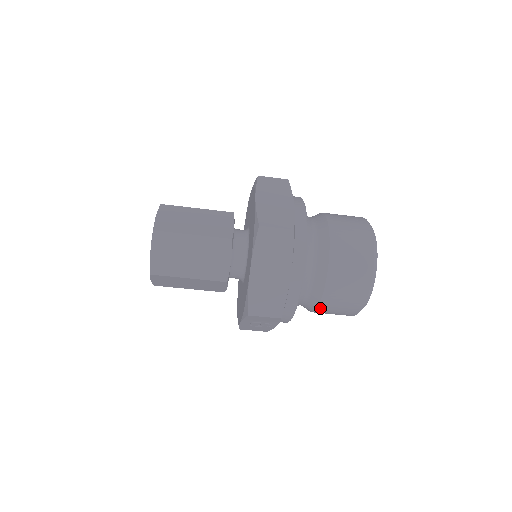
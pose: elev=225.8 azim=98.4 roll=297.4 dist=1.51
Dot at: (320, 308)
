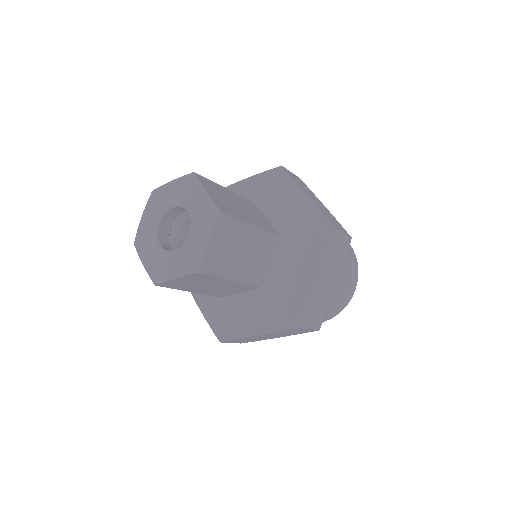
Dot at: occluded
